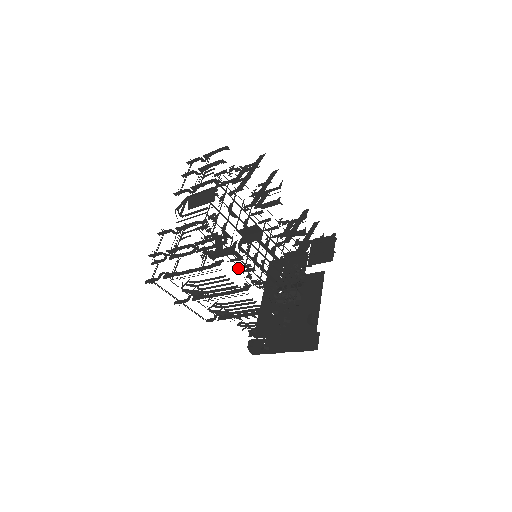
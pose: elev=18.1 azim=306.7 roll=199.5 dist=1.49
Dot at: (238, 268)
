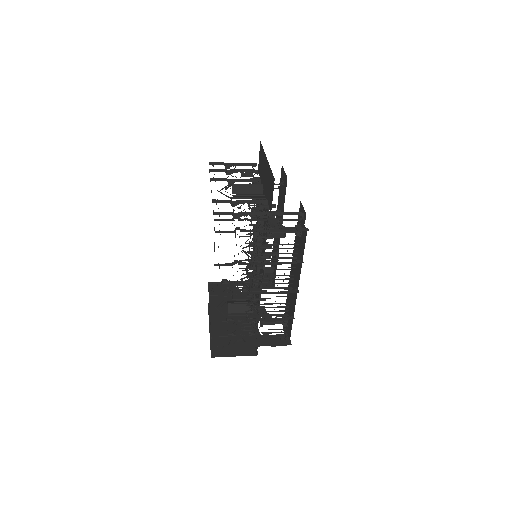
Dot at: occluded
